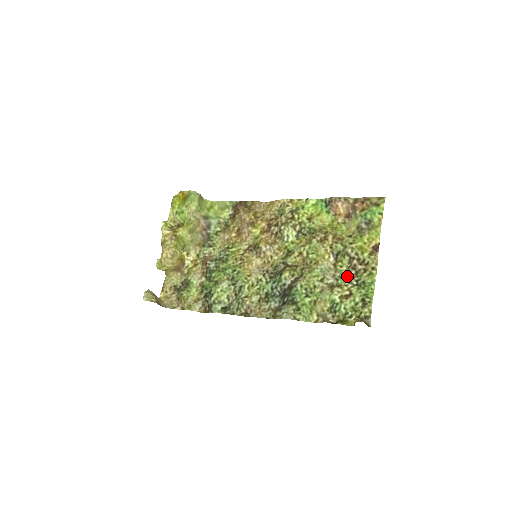
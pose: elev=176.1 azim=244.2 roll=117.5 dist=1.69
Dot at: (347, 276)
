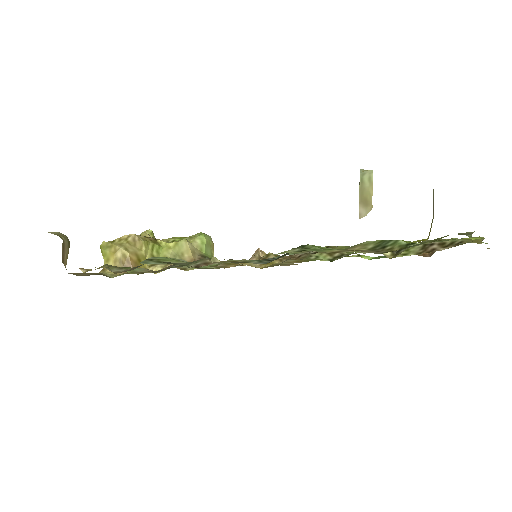
Dot at: occluded
